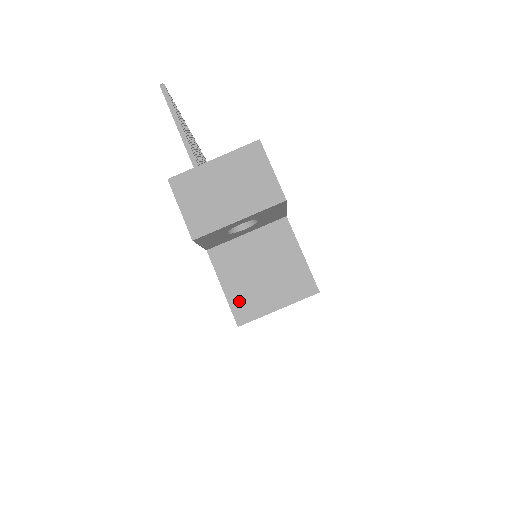
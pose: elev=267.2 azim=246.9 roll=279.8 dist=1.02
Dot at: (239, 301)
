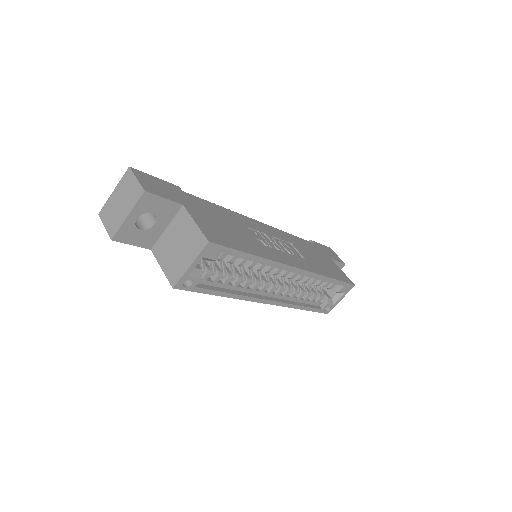
Dot at: (170, 272)
